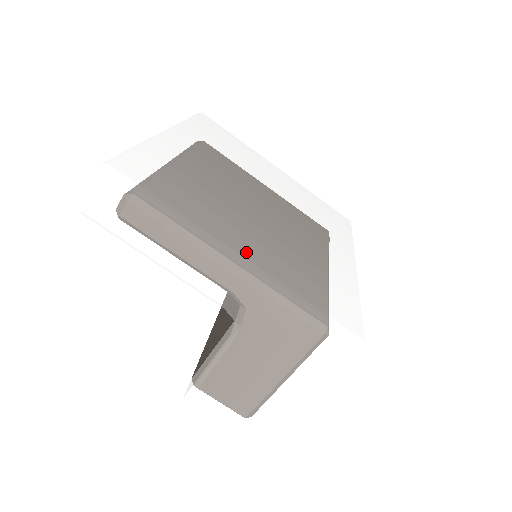
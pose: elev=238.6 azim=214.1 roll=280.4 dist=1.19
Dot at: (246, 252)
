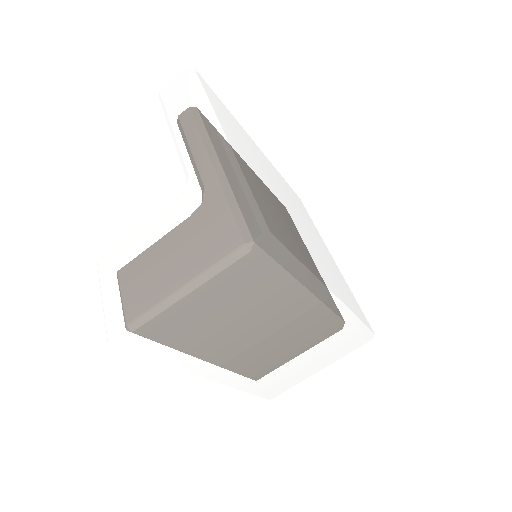
Dot at: (232, 143)
